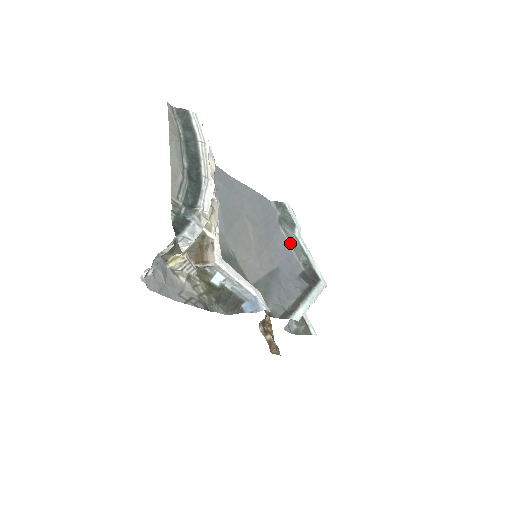
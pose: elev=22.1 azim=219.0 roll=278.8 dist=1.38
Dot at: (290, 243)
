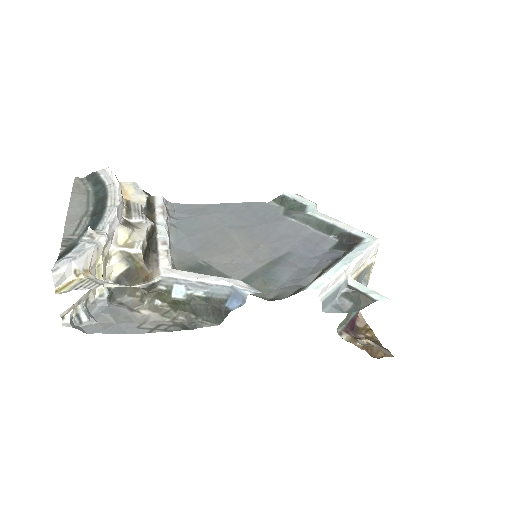
Dot at: (306, 225)
